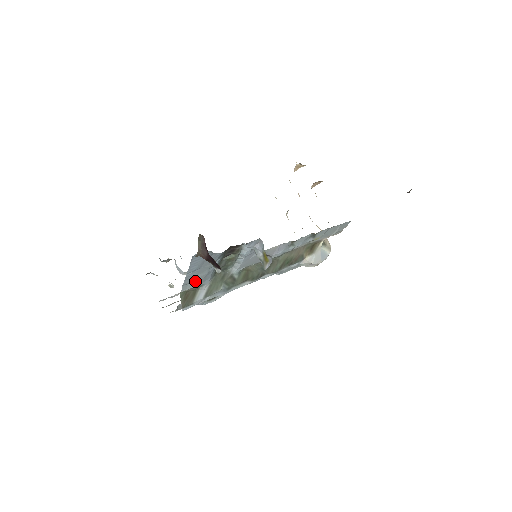
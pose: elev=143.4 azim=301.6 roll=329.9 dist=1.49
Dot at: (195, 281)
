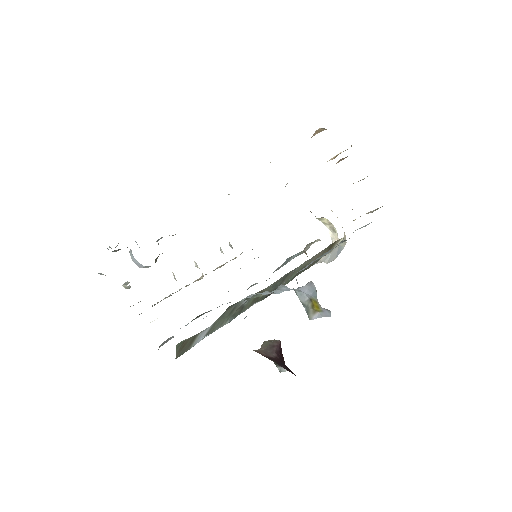
Dot at: occluded
